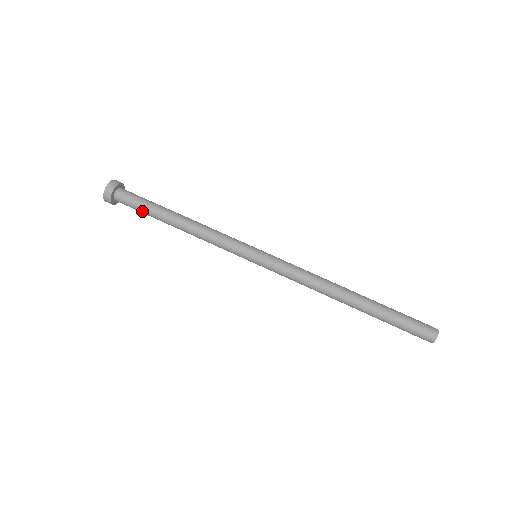
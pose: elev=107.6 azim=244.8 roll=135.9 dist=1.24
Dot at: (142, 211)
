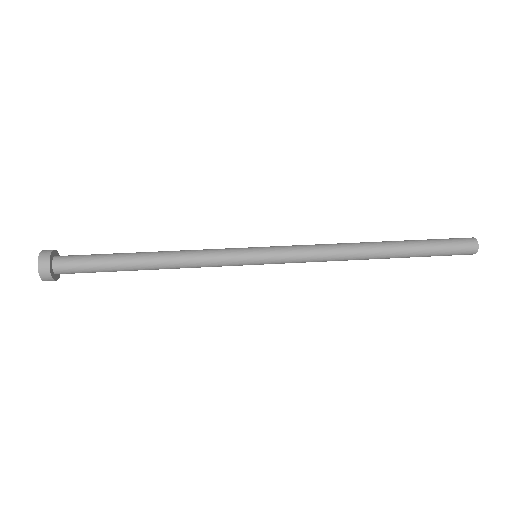
Dot at: (96, 263)
